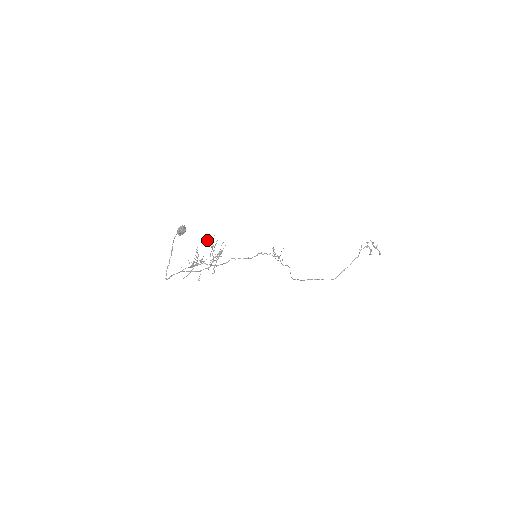
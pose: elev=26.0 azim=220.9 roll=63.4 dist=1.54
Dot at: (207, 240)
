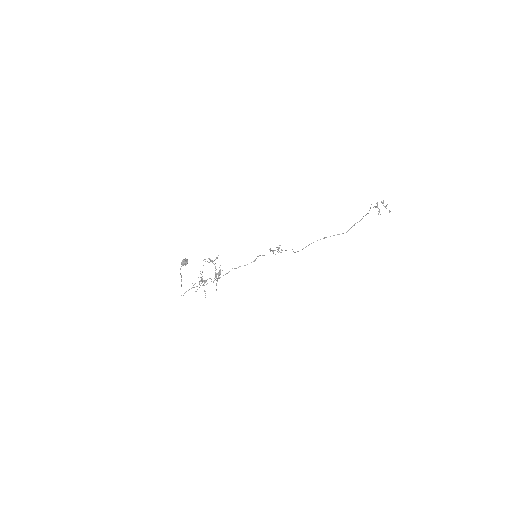
Dot at: (208, 262)
